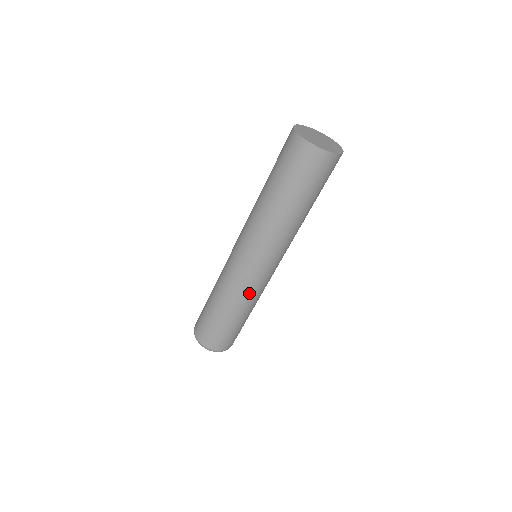
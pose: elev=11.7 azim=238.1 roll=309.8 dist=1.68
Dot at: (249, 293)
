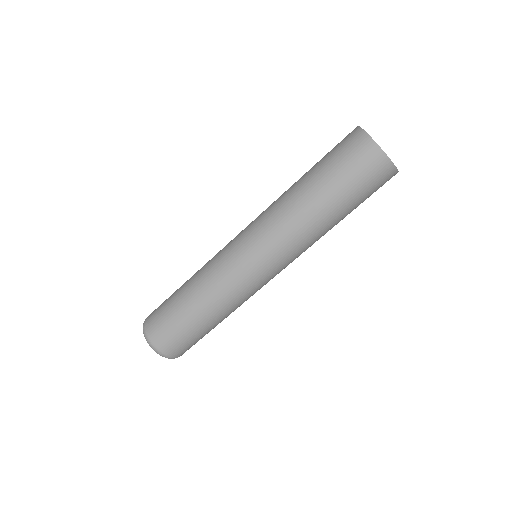
Dot at: (236, 294)
